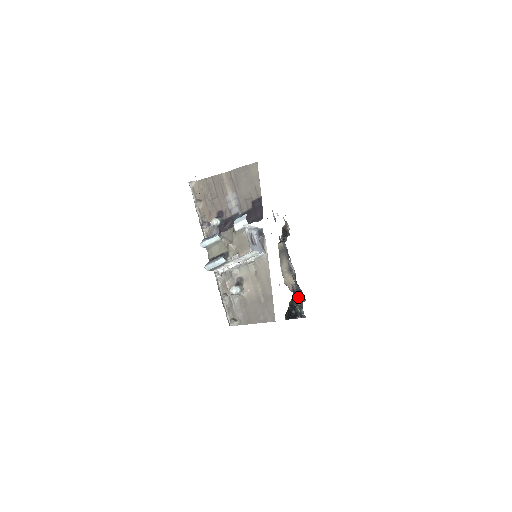
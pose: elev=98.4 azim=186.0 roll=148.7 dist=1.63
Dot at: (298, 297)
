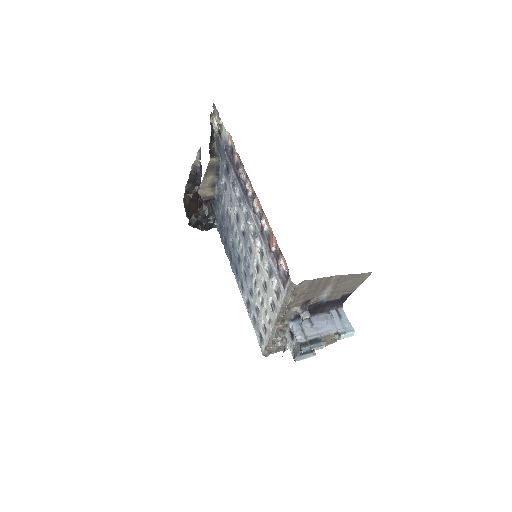
Dot at: (211, 208)
